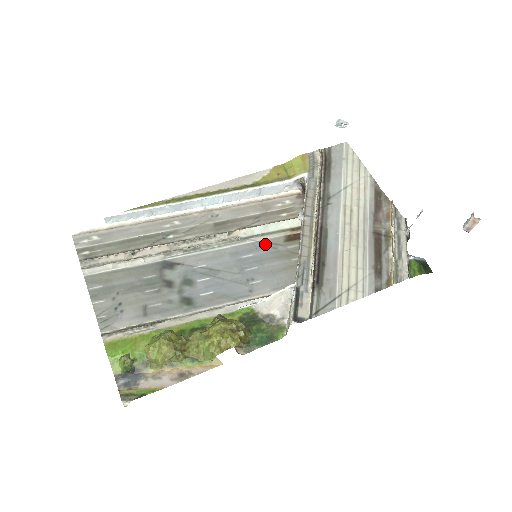
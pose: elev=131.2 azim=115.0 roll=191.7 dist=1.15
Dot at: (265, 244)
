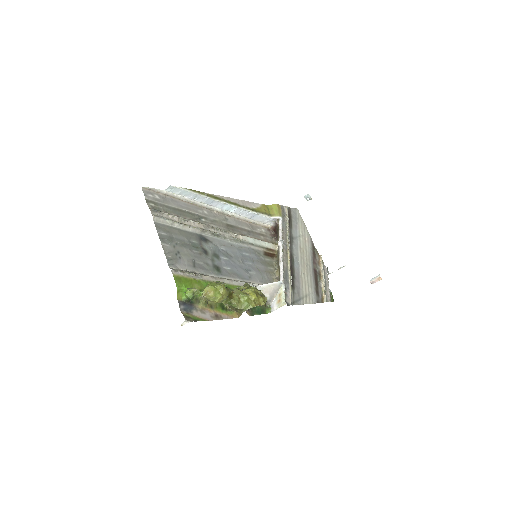
Dot at: (254, 251)
